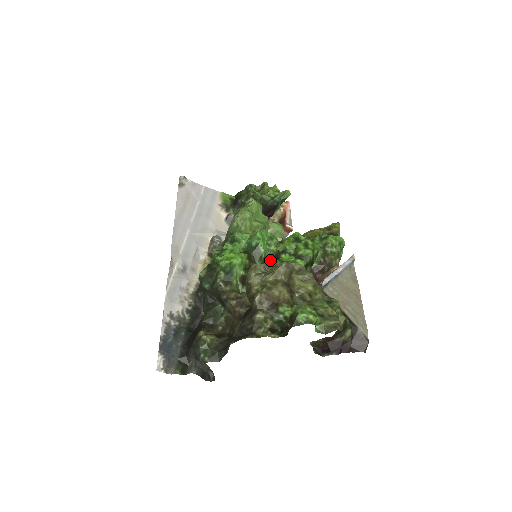
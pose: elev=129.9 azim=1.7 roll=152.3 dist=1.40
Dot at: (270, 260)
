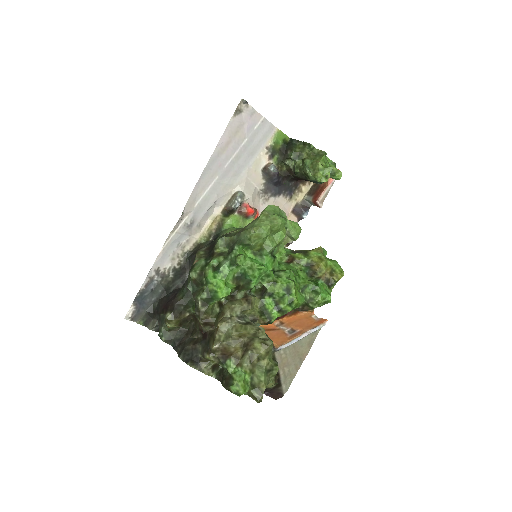
Dot at: (251, 303)
